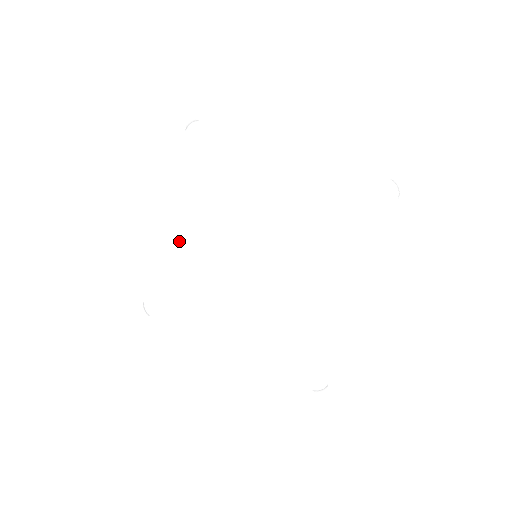
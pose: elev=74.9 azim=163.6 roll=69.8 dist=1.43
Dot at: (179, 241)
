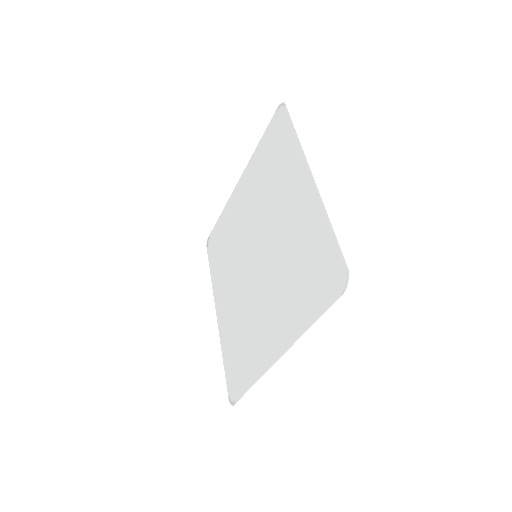
Dot at: (237, 204)
